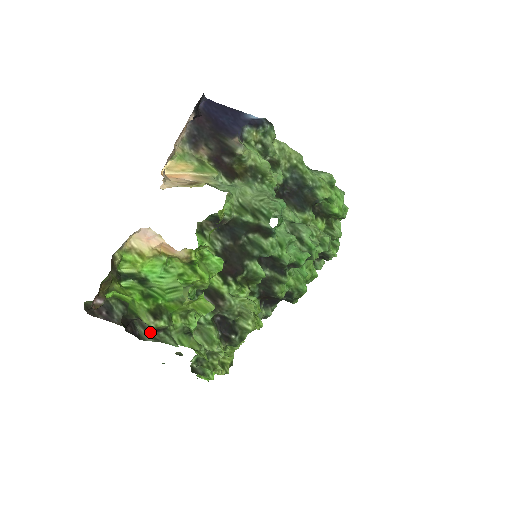
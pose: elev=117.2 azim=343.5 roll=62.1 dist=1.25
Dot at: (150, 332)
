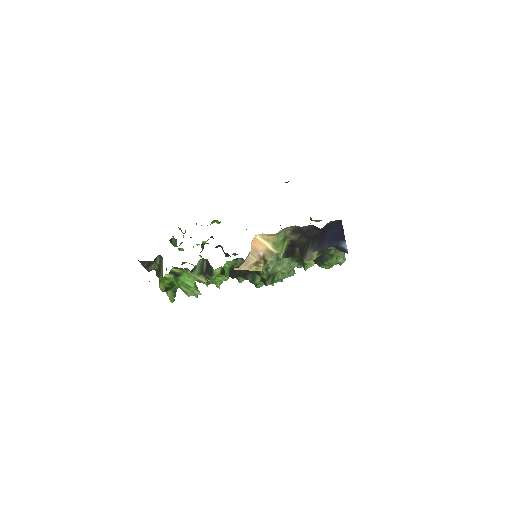
Dot at: occluded
